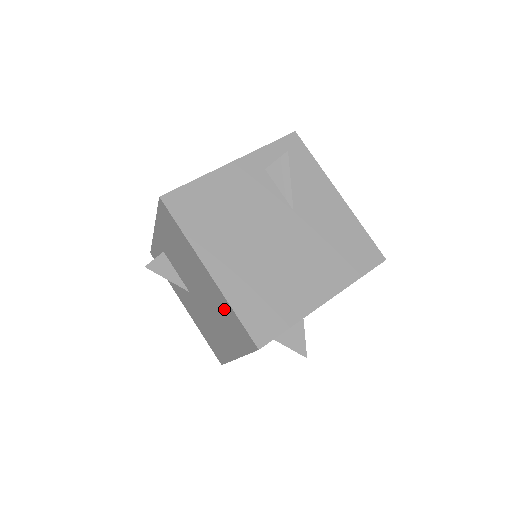
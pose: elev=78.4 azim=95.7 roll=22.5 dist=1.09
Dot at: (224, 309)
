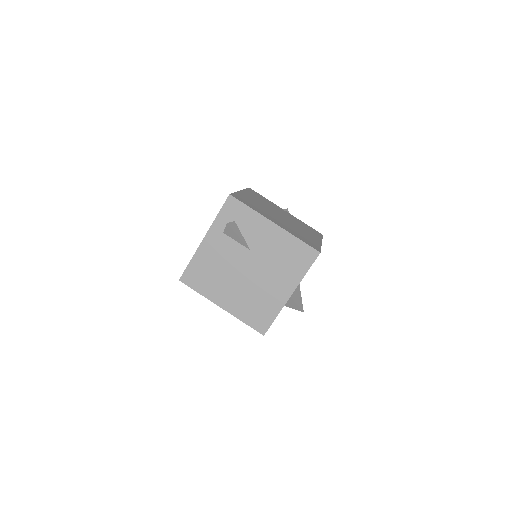
Dot at: occluded
